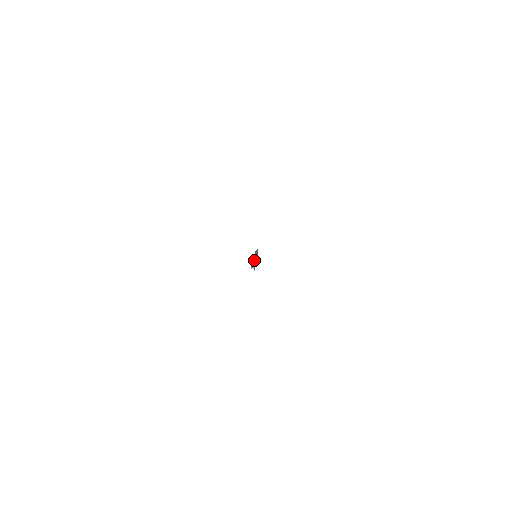
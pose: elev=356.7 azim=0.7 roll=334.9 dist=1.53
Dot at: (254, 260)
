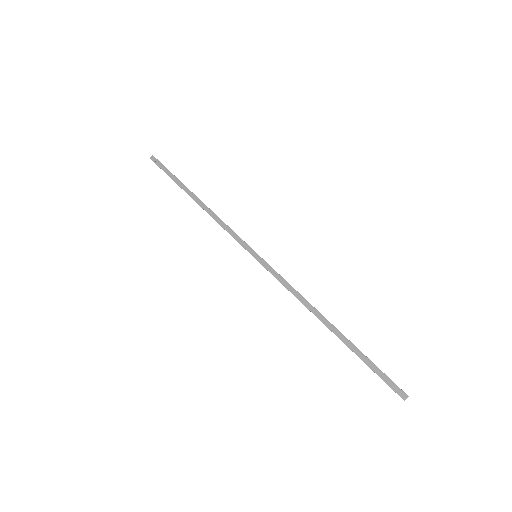
Dot at: (326, 323)
